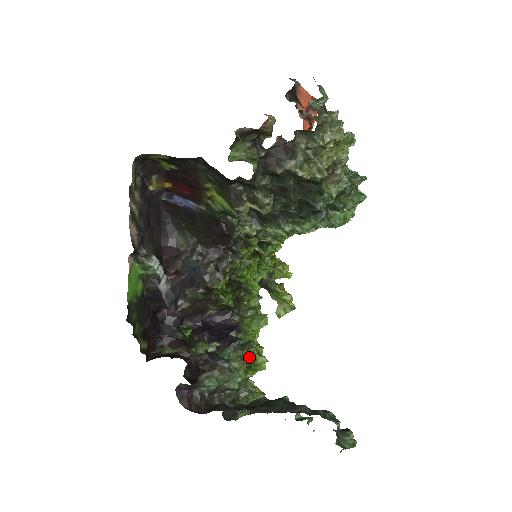
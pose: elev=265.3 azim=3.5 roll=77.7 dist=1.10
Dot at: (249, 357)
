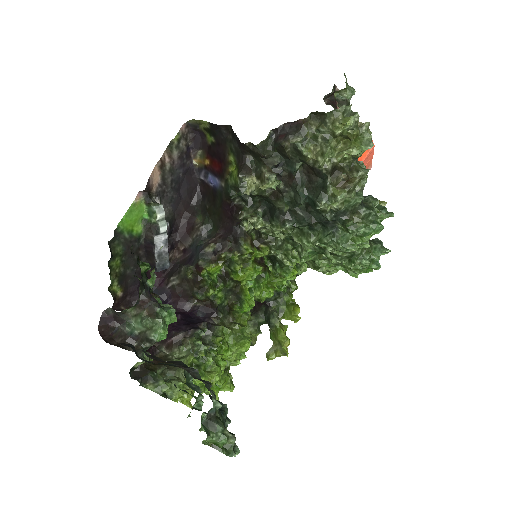
Dot at: (201, 352)
